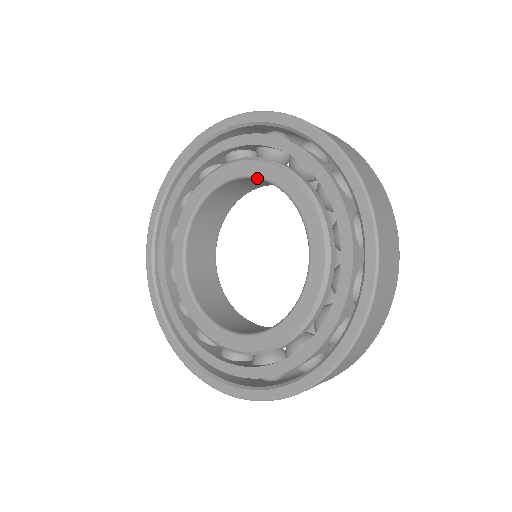
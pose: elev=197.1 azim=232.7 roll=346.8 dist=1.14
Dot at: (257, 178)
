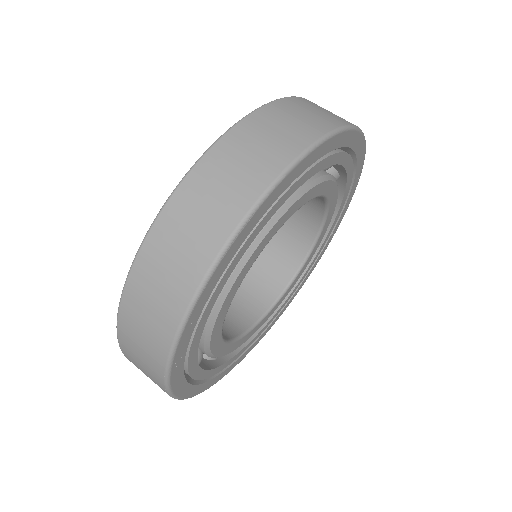
Dot at: occluded
